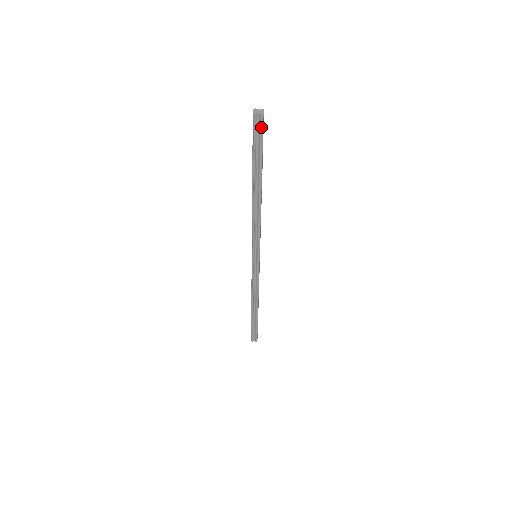
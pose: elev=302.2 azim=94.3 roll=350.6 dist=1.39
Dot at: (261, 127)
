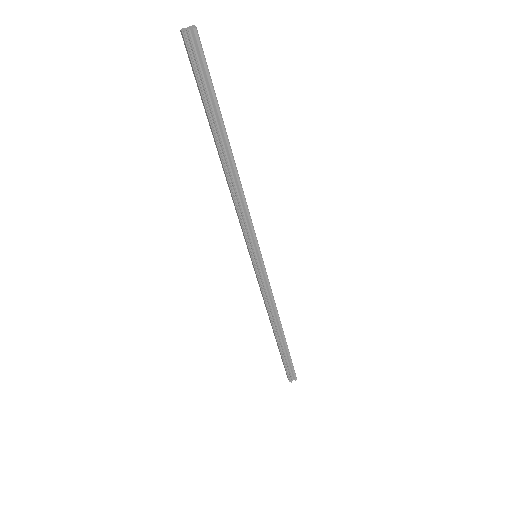
Dot at: (200, 49)
